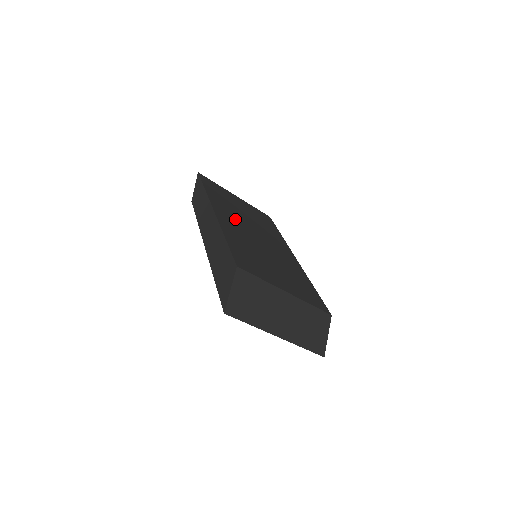
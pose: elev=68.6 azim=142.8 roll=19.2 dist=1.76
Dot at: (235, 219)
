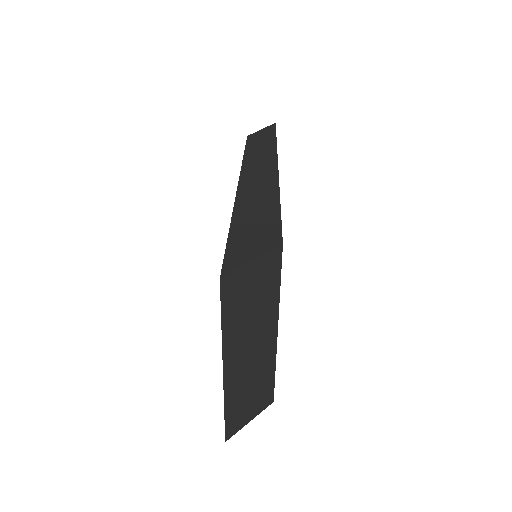
Dot at: occluded
